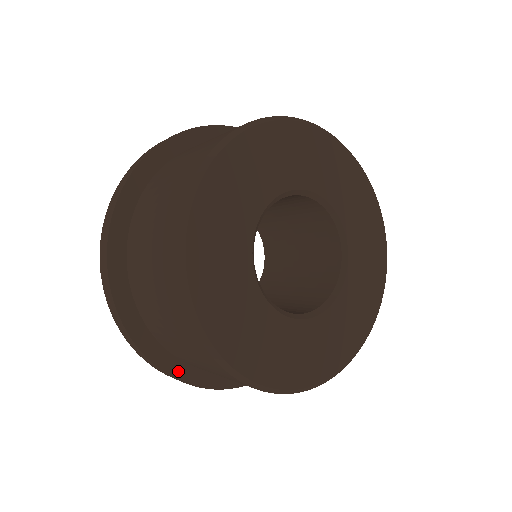
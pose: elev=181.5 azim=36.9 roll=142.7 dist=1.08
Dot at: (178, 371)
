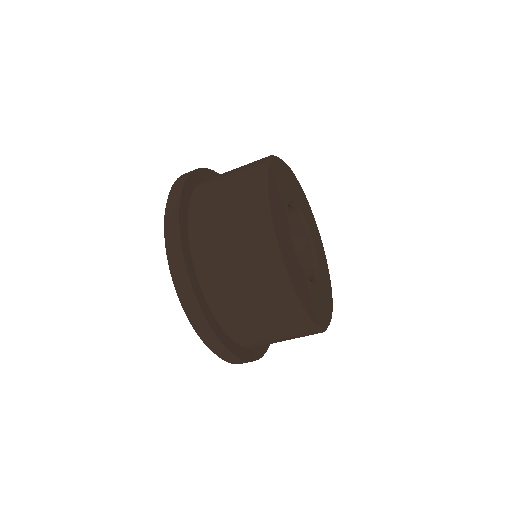
Dot at: (188, 263)
